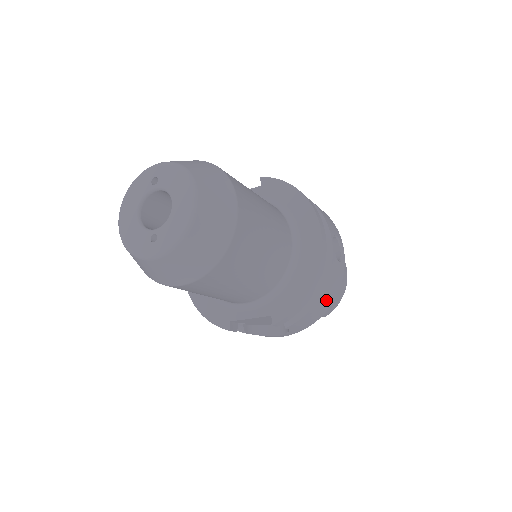
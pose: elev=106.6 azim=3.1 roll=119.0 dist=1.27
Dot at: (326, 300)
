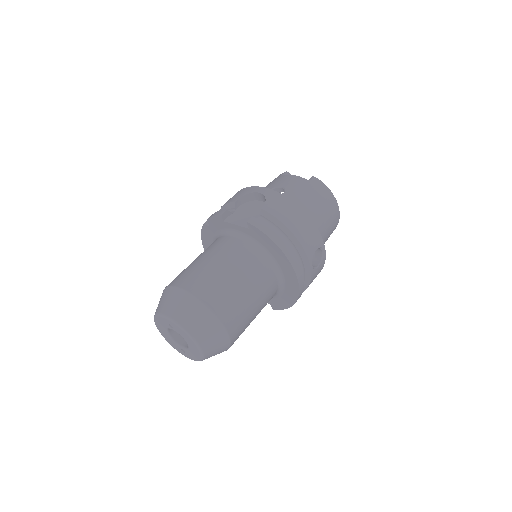
Dot at: occluded
